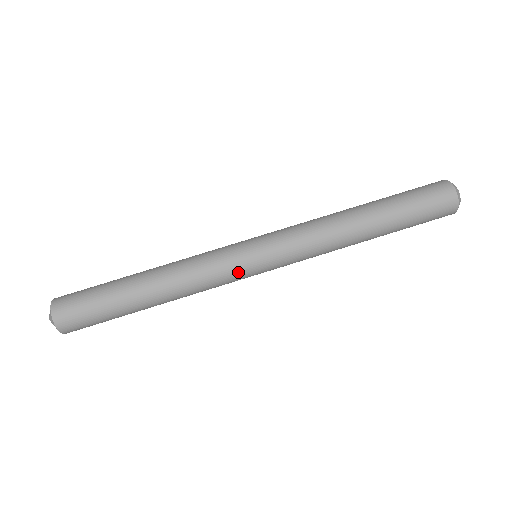
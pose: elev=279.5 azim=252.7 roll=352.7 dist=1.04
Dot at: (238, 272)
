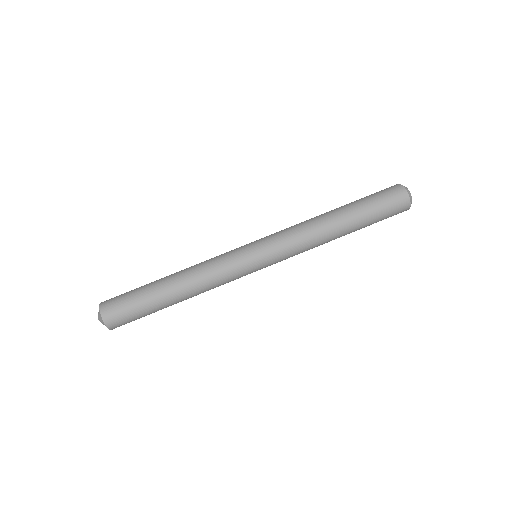
Dot at: (241, 263)
